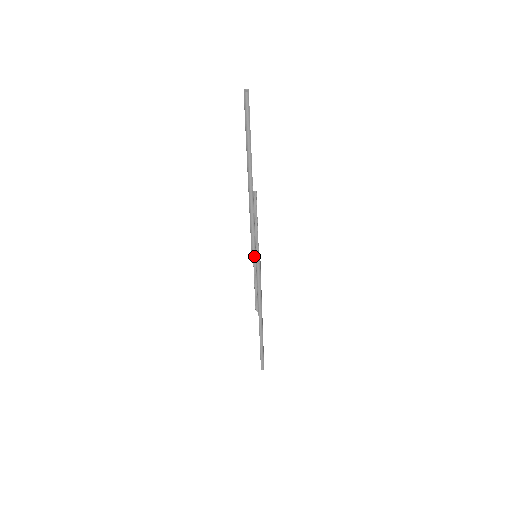
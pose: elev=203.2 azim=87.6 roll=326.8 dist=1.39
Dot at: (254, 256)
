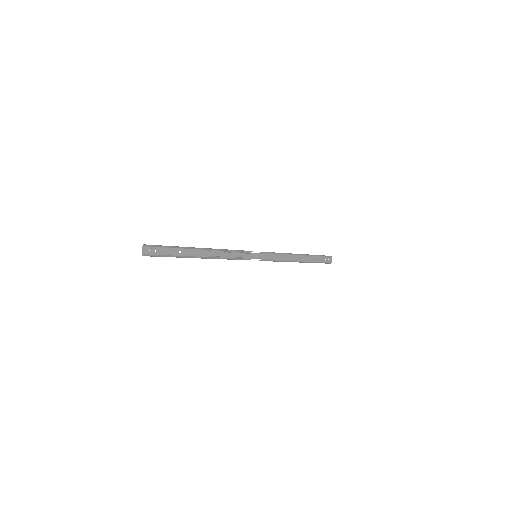
Dot at: (254, 258)
